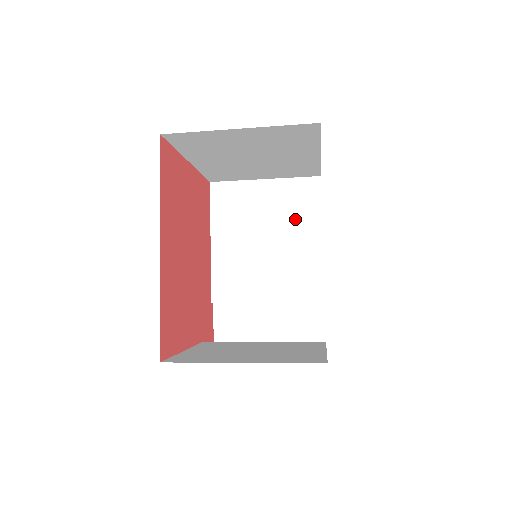
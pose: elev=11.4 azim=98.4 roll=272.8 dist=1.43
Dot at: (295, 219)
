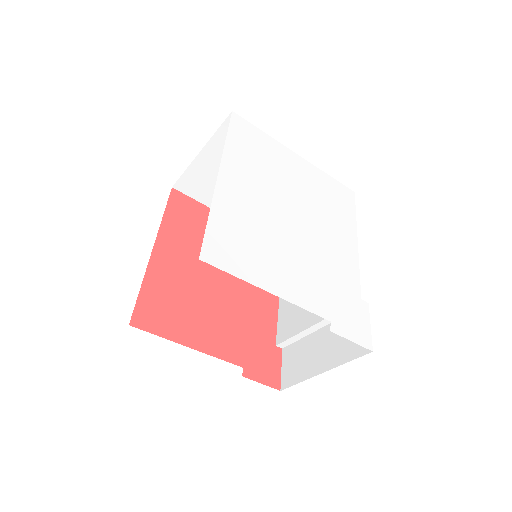
Dot at: occluded
